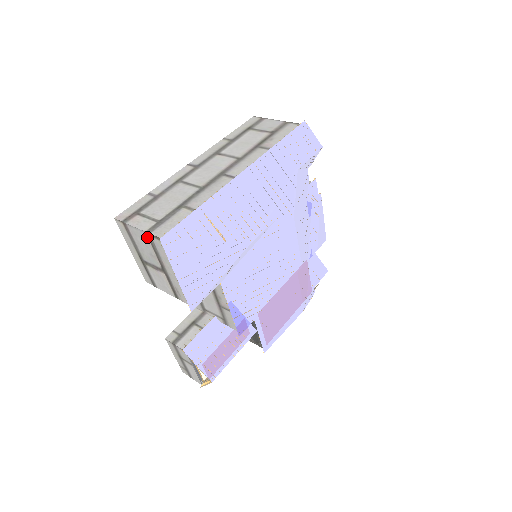
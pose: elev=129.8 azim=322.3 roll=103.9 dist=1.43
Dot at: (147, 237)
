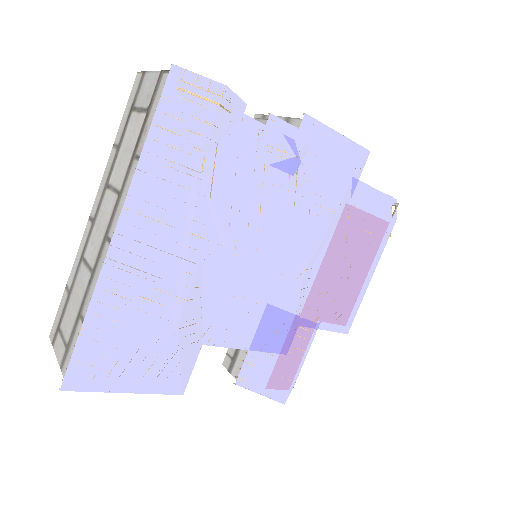
Dot at: occluded
